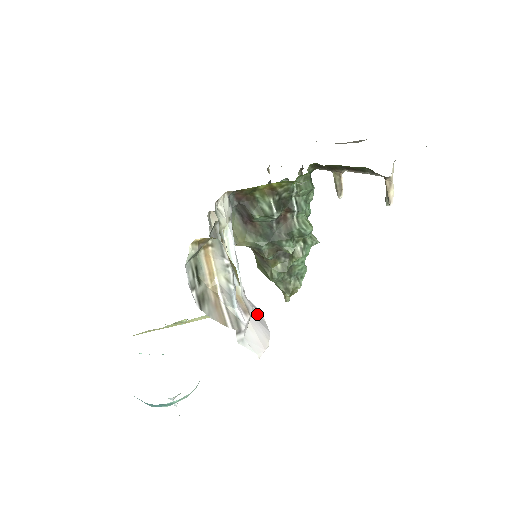
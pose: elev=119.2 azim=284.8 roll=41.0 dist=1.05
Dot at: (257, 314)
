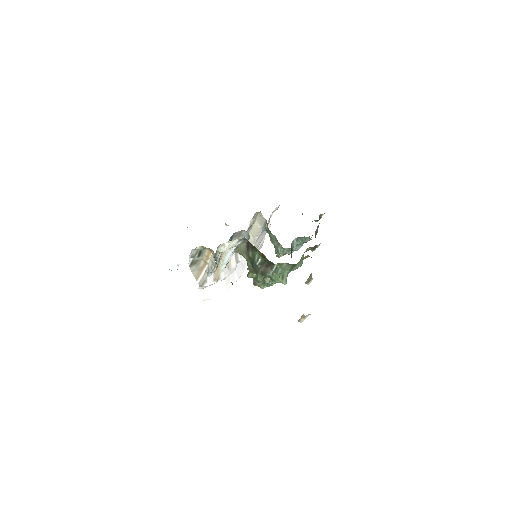
Dot at: (233, 278)
